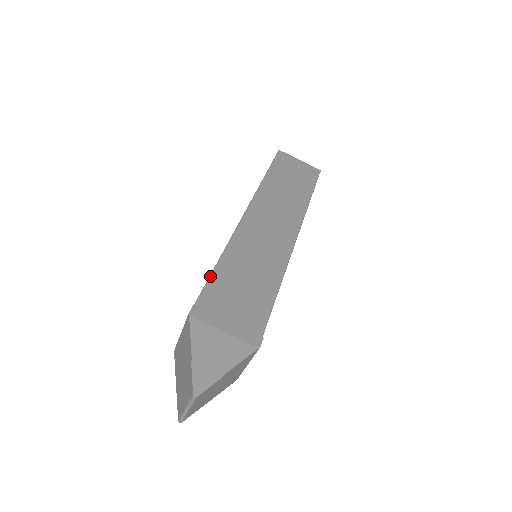
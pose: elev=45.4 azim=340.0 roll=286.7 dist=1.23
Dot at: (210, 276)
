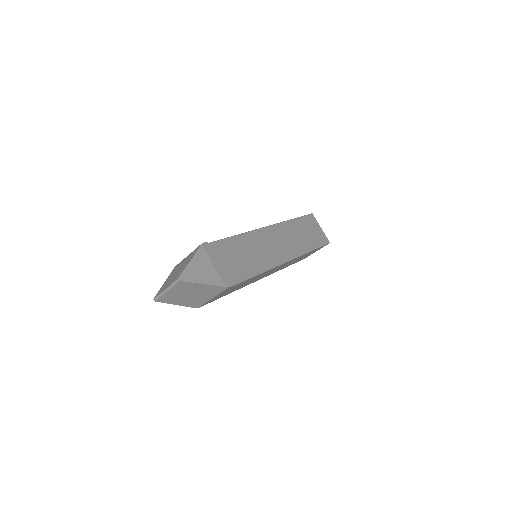
Dot at: (225, 238)
